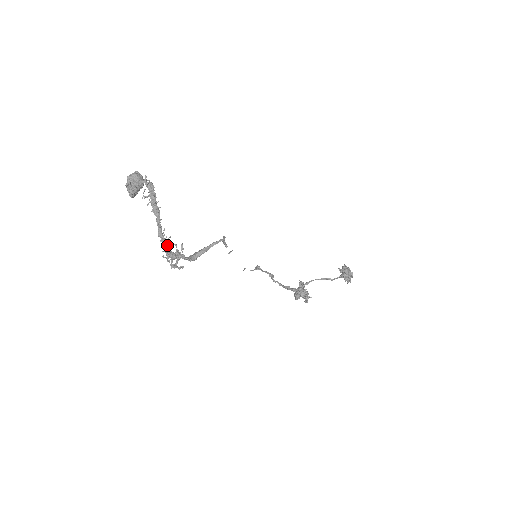
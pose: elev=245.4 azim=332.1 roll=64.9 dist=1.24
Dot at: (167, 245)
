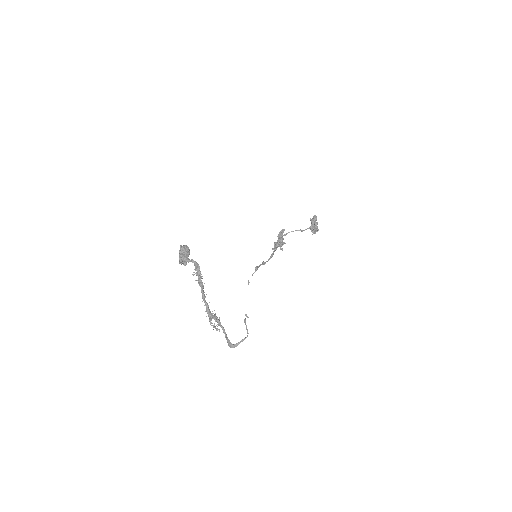
Dot at: (208, 309)
